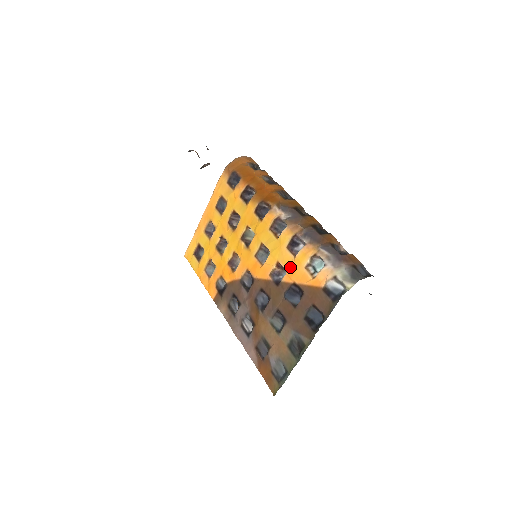
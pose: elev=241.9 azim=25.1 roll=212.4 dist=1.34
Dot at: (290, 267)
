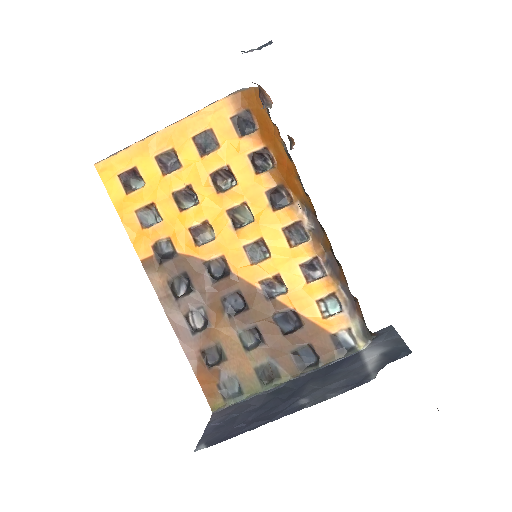
Dot at: (296, 290)
